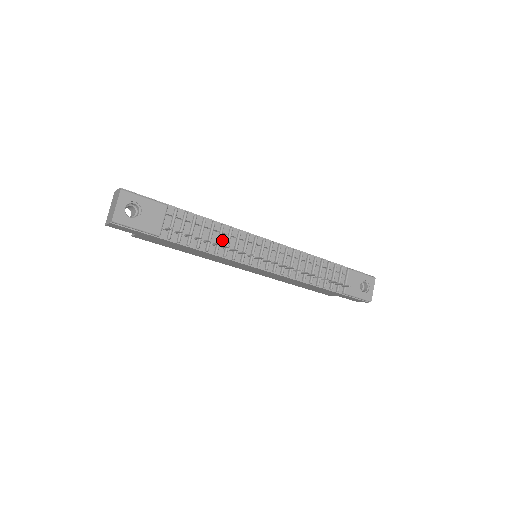
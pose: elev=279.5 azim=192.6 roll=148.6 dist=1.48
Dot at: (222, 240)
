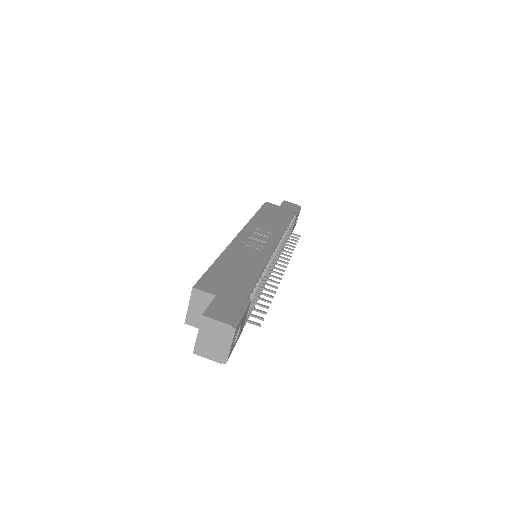
Dot at: occluded
